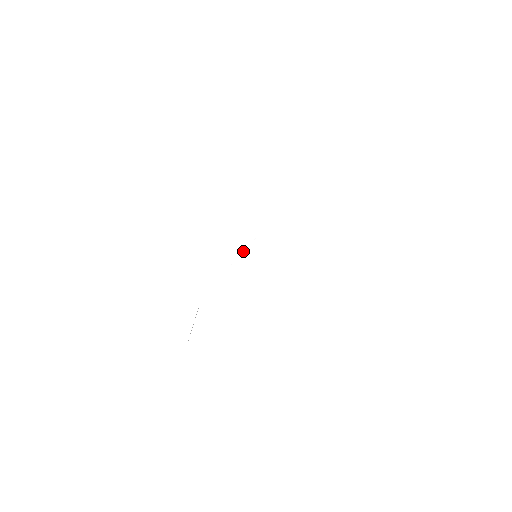
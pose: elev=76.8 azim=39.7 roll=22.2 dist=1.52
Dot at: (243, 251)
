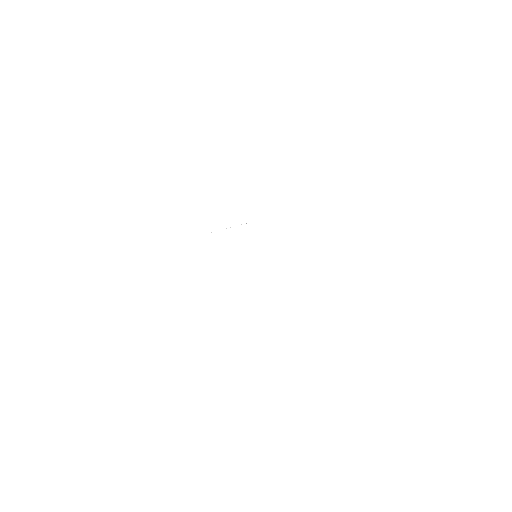
Dot at: occluded
